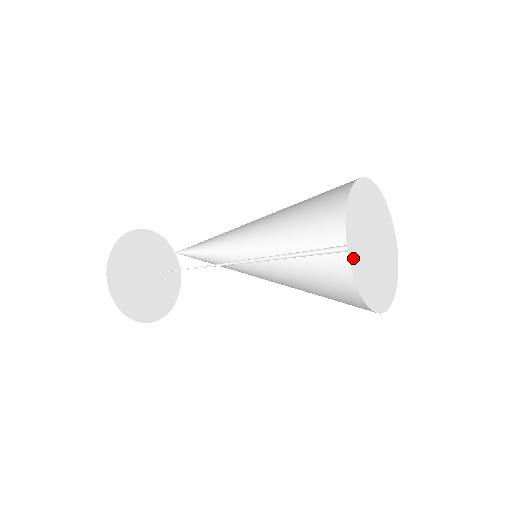
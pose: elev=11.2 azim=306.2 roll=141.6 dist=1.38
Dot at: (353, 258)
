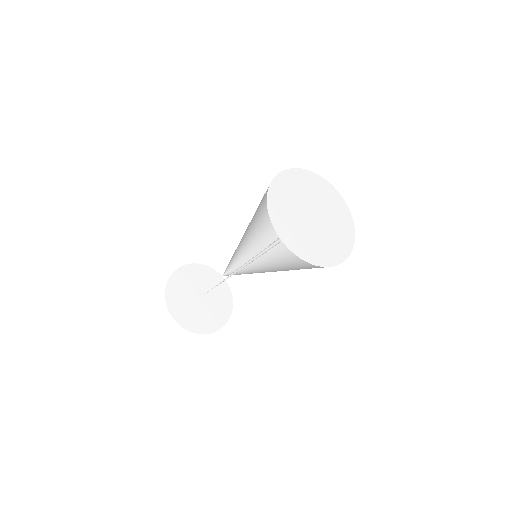
Dot at: (282, 230)
